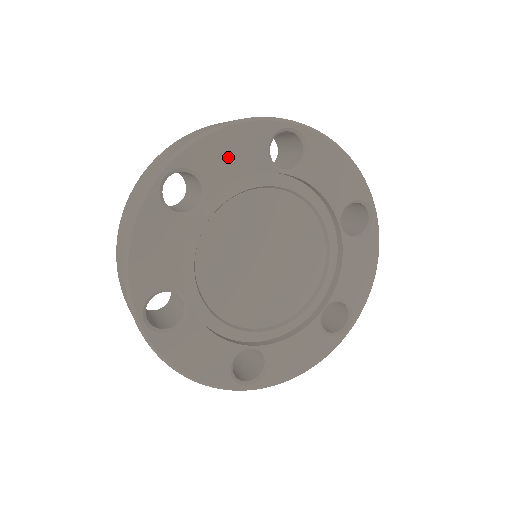
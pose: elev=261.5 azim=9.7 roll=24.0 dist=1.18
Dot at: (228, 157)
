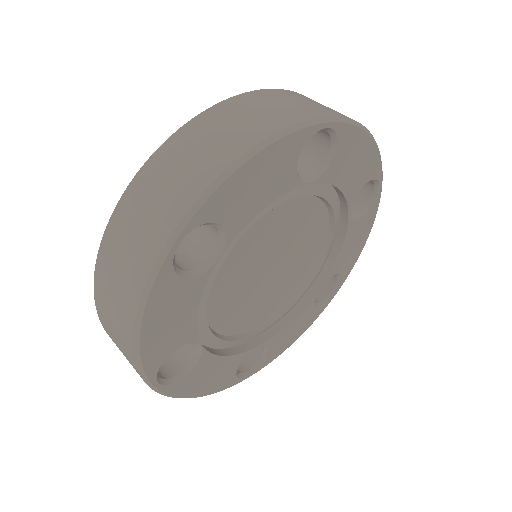
Dot at: (253, 190)
